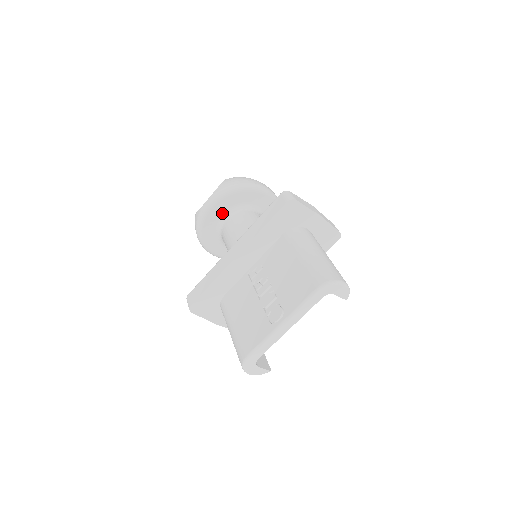
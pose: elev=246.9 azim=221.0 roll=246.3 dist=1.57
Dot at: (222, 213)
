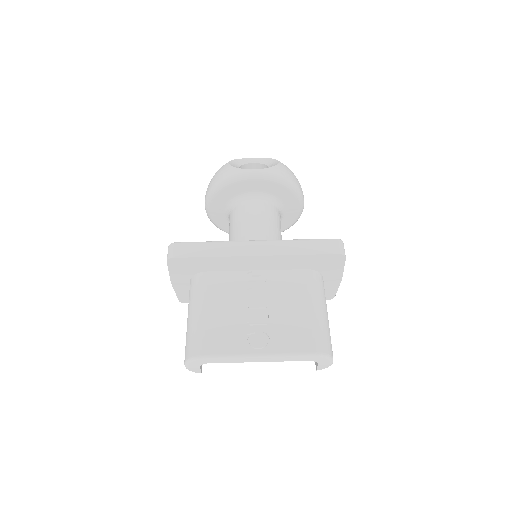
Dot at: (256, 190)
